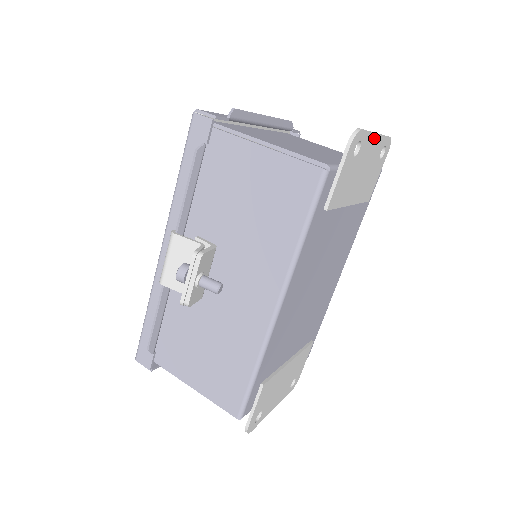
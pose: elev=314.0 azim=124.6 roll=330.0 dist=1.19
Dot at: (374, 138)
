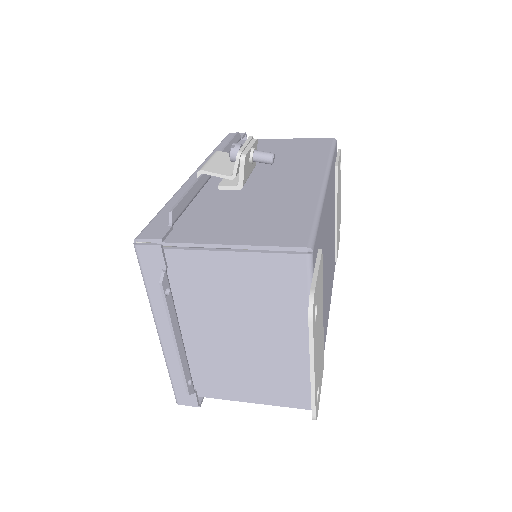
Dot at: (340, 191)
